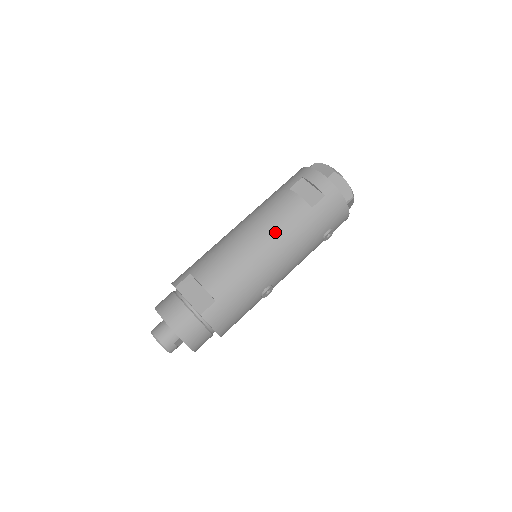
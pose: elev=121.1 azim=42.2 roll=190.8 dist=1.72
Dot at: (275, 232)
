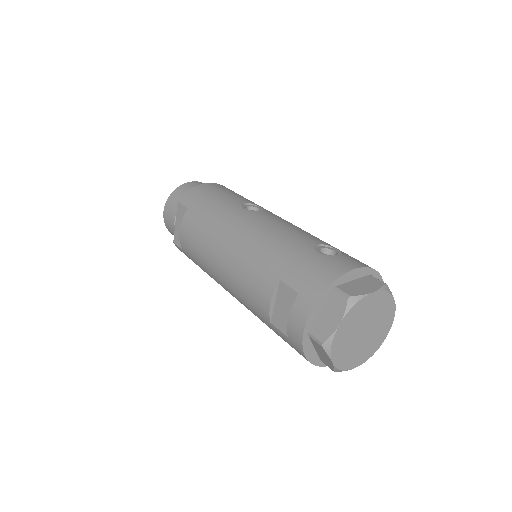
Dot at: (233, 285)
